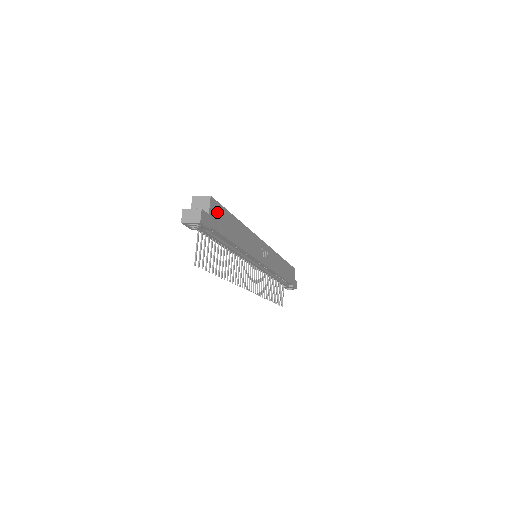
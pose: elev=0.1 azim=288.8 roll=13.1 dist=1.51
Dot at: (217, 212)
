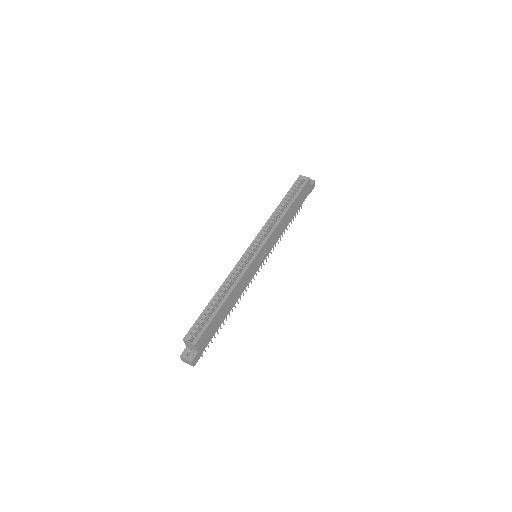
Dot at: (204, 338)
